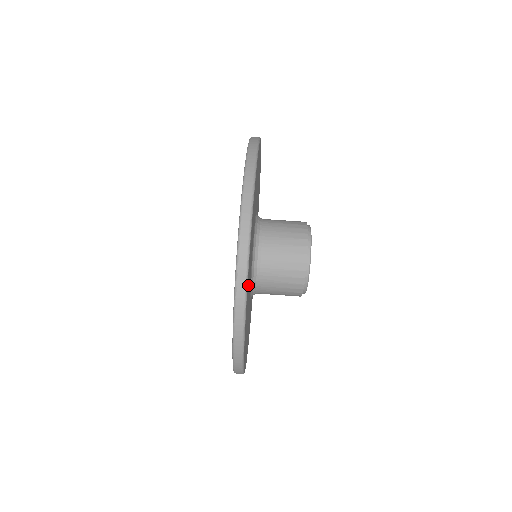
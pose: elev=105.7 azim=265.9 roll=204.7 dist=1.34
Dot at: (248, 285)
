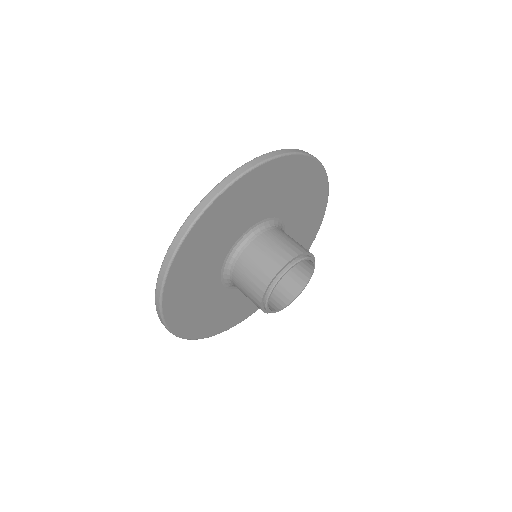
Dot at: (203, 236)
